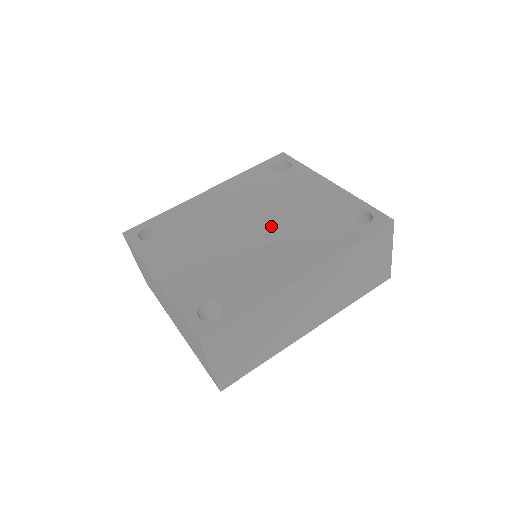
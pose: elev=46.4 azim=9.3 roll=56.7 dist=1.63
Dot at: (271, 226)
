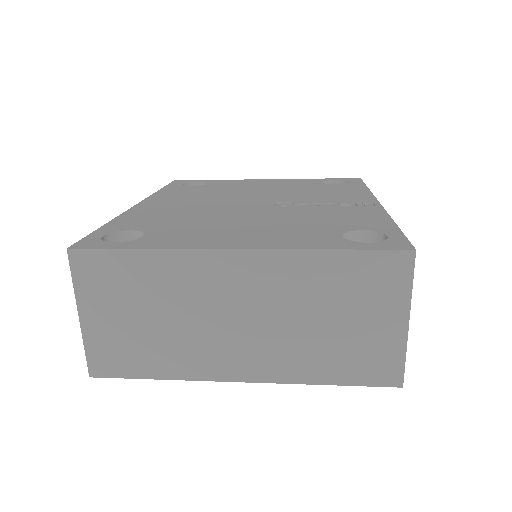
Dot at: (276, 198)
